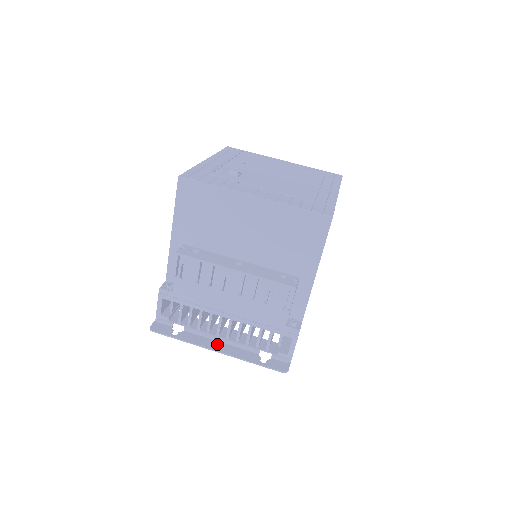
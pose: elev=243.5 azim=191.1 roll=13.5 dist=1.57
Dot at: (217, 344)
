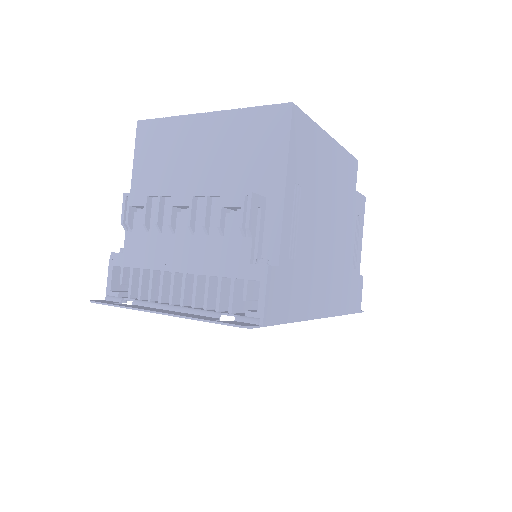
Dot at: (165, 310)
